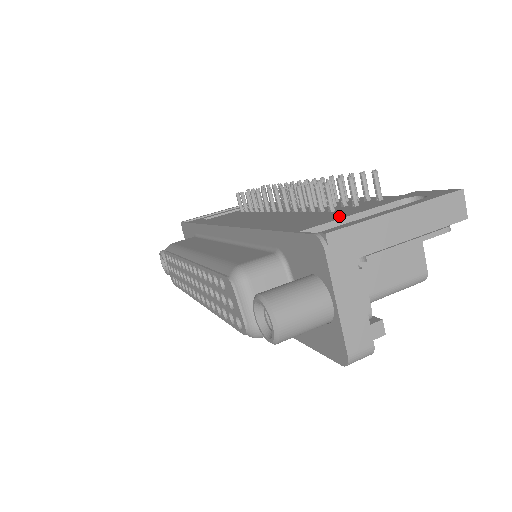
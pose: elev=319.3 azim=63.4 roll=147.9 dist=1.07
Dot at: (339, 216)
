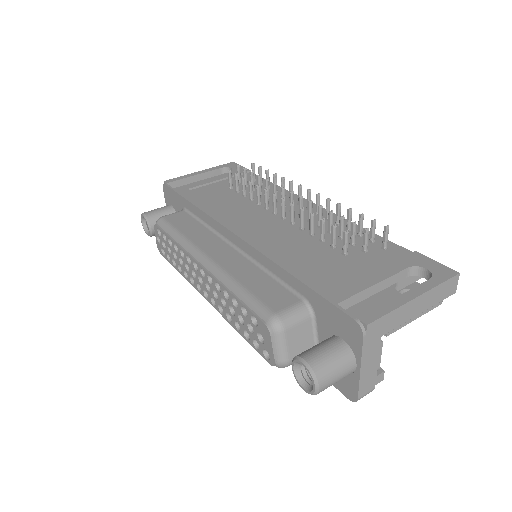
Dot at: (363, 282)
